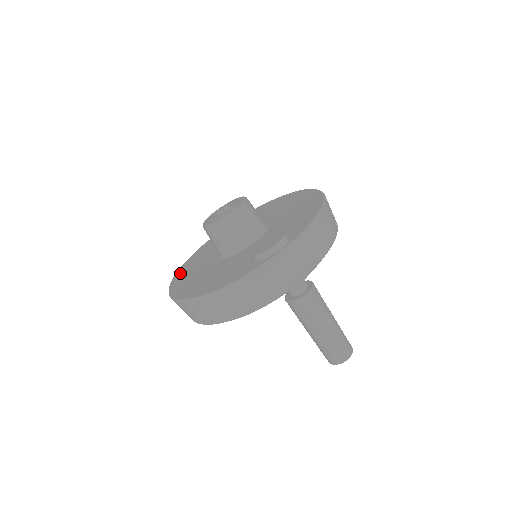
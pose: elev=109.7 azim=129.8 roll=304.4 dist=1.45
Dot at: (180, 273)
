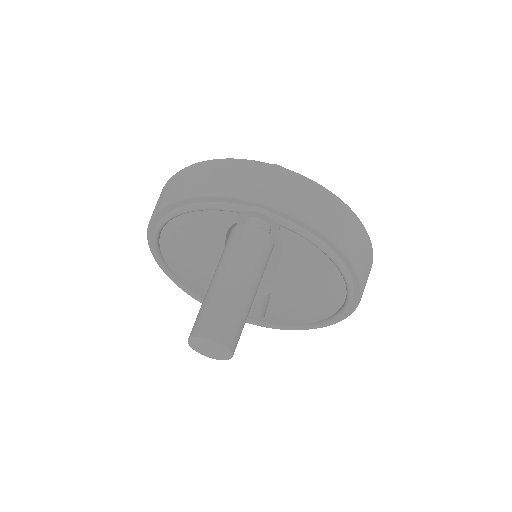
Dot at: occluded
